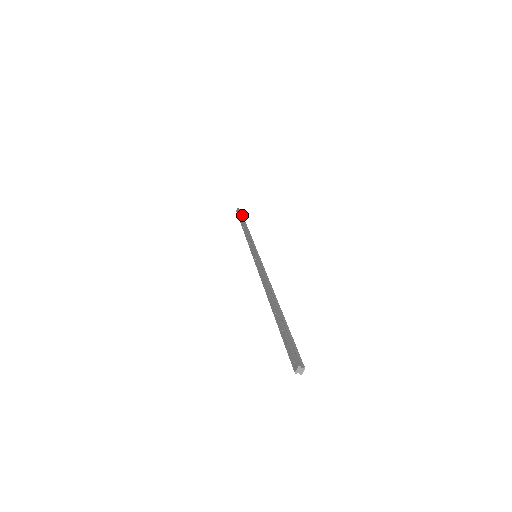
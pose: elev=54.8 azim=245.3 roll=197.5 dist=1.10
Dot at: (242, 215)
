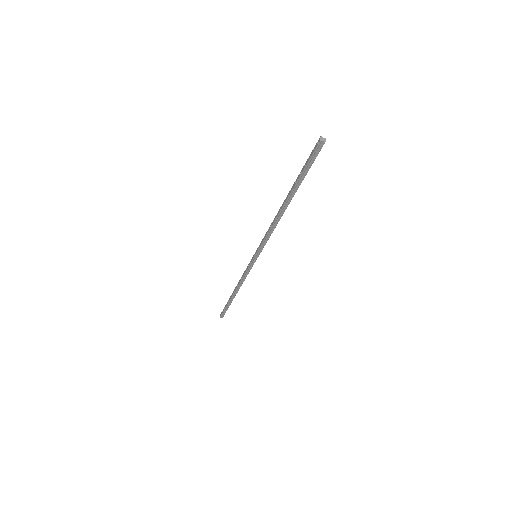
Dot at: occluded
